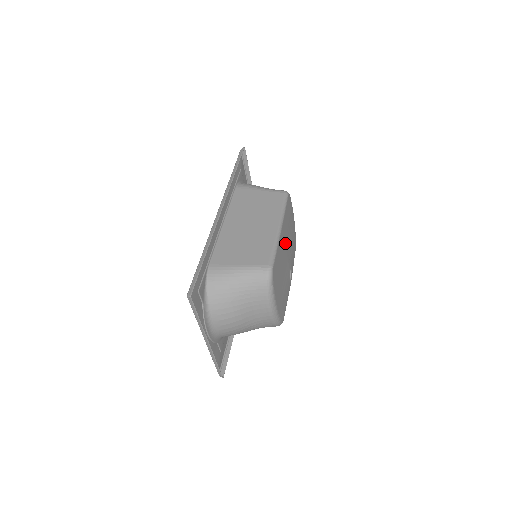
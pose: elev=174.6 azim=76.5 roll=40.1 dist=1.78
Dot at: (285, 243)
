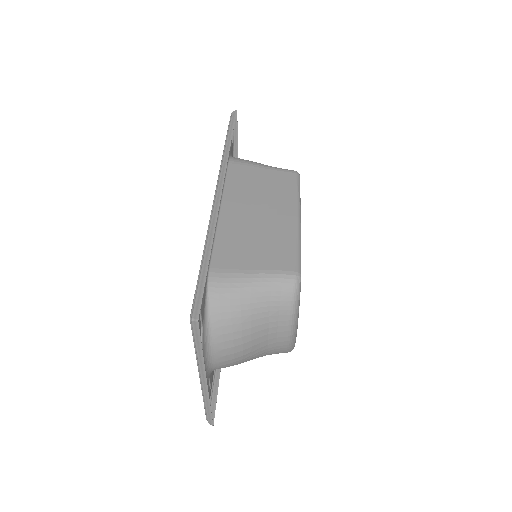
Dot at: occluded
